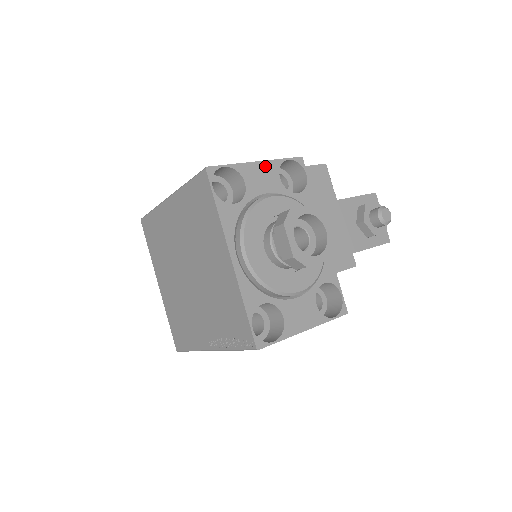
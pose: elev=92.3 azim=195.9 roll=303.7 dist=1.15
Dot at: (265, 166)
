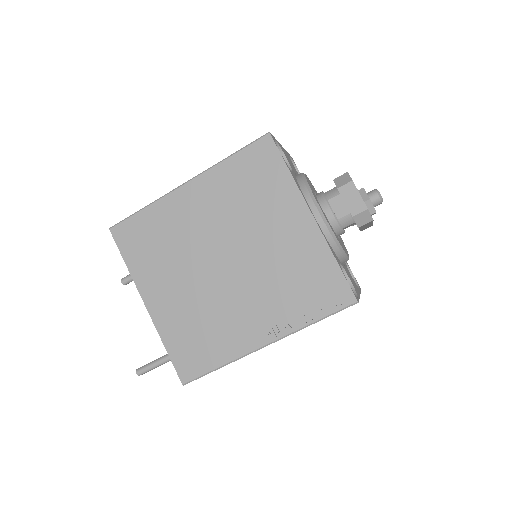
Dot at: (285, 152)
